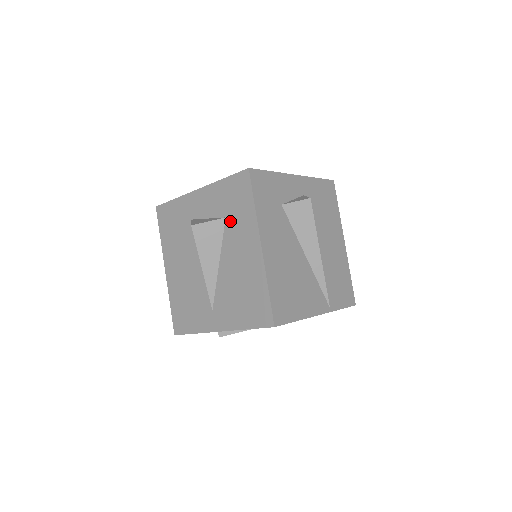
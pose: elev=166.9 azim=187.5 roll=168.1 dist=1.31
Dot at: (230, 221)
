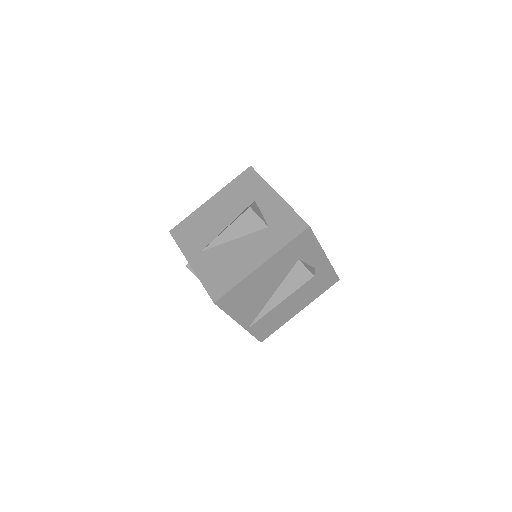
Dot at: (268, 232)
